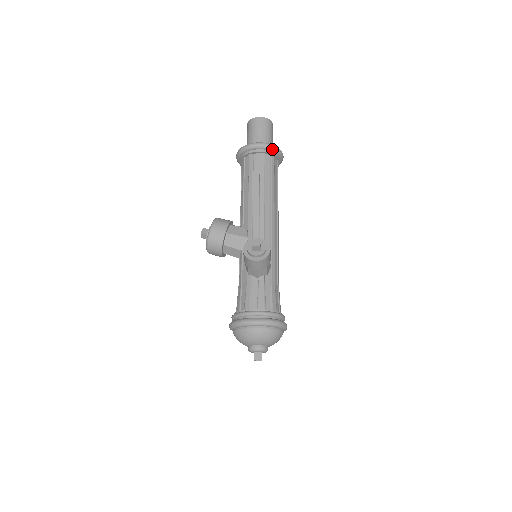
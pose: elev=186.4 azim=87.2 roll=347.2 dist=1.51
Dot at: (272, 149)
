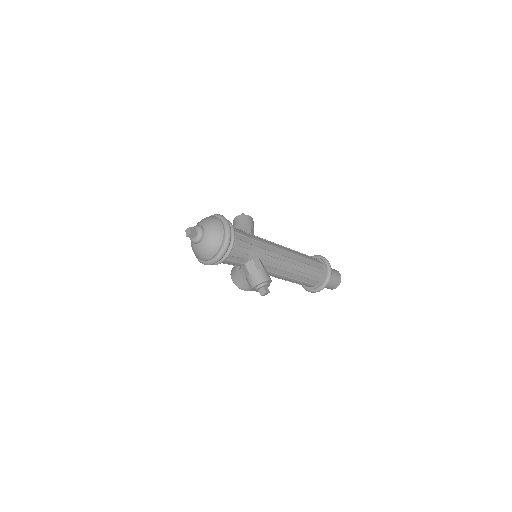
Dot at: (317, 256)
